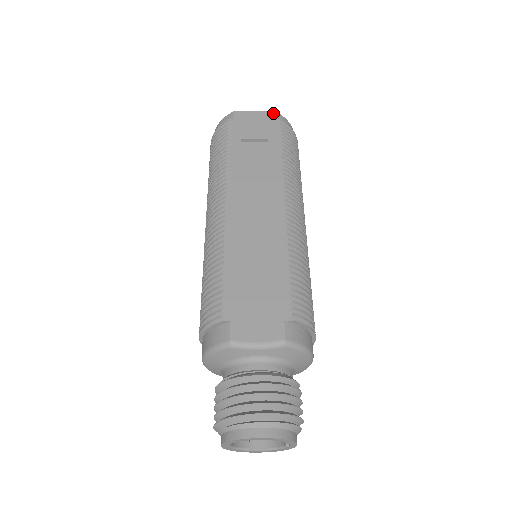
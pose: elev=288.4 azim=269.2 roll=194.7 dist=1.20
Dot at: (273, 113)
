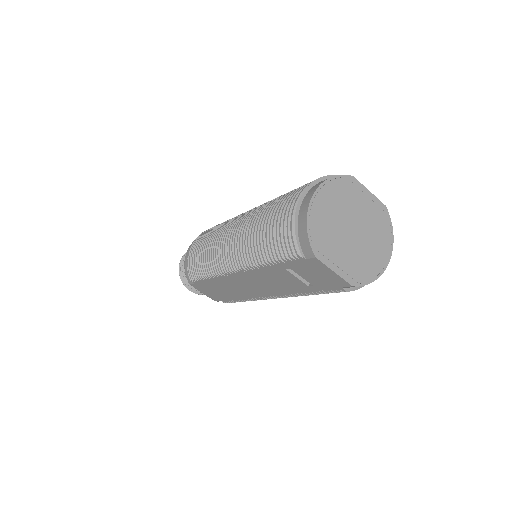
Dot at: occluded
